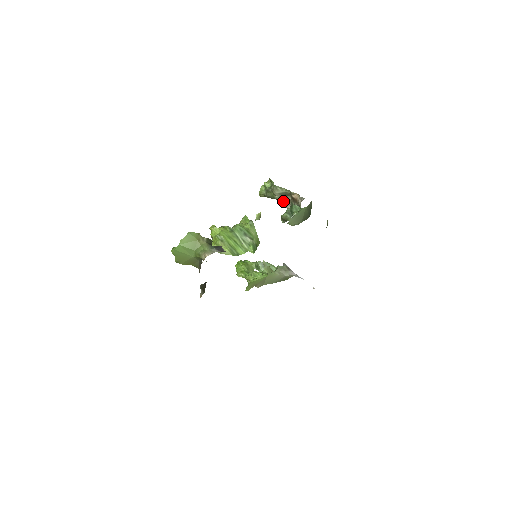
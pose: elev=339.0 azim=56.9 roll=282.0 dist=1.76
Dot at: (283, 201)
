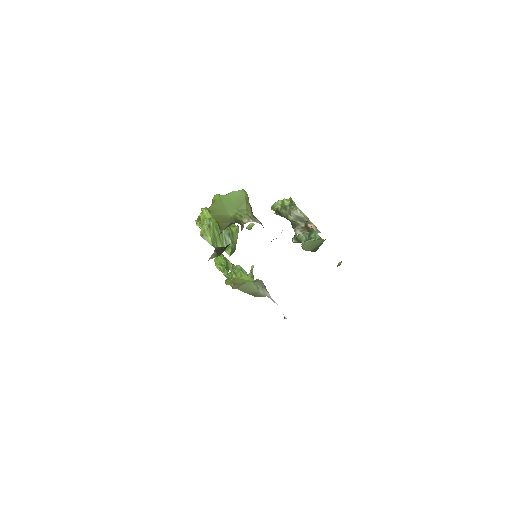
Dot at: (294, 224)
